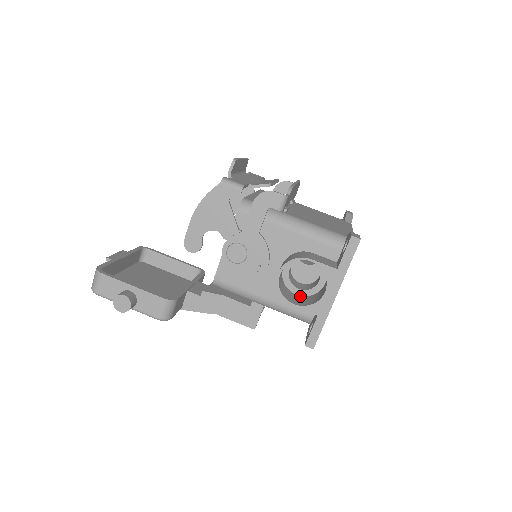
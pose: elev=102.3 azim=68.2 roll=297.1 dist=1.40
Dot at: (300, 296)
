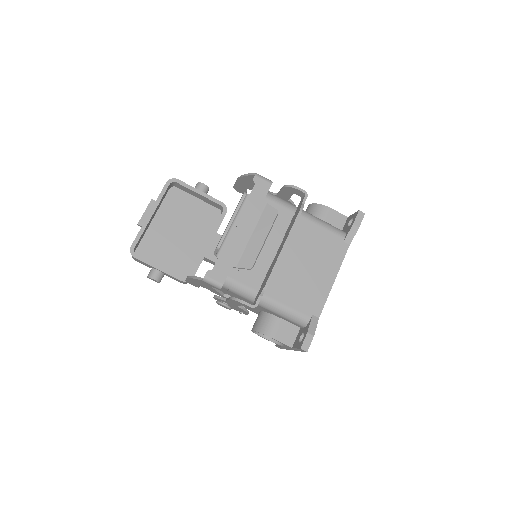
Dot at: occluded
